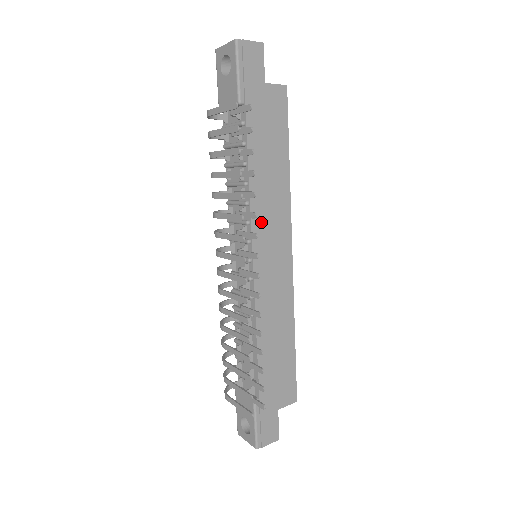
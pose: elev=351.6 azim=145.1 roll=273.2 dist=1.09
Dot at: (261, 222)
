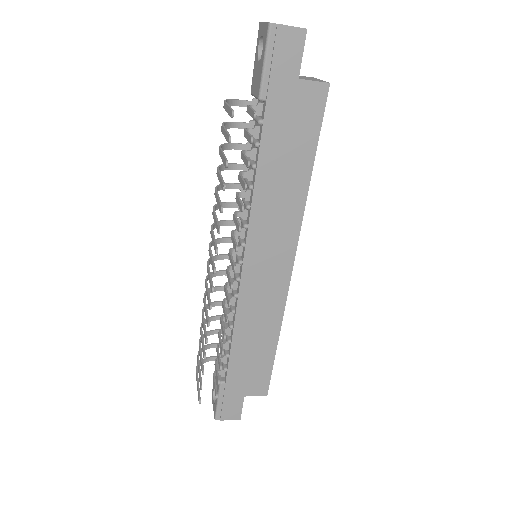
Dot at: (261, 229)
